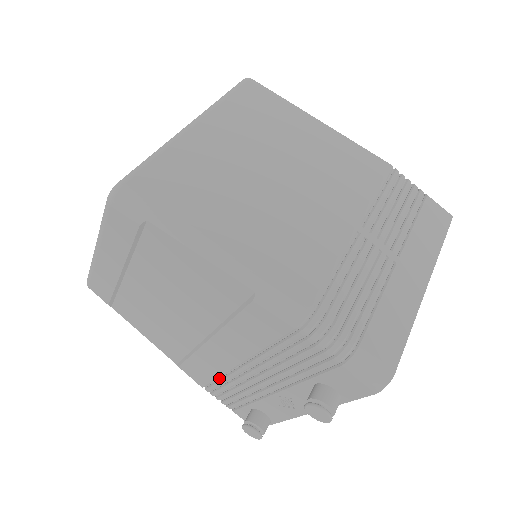
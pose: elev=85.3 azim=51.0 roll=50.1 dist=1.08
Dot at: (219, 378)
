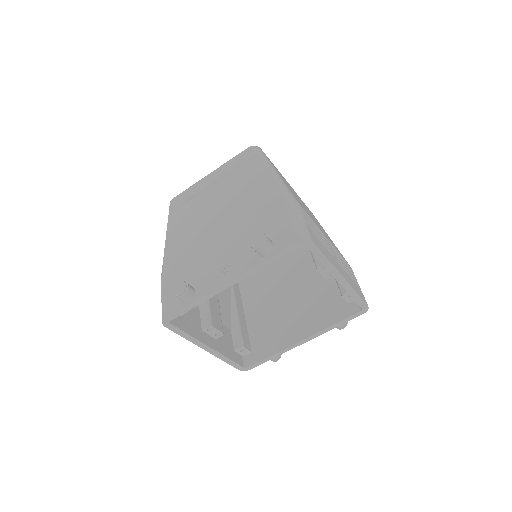
Dot at: (189, 263)
